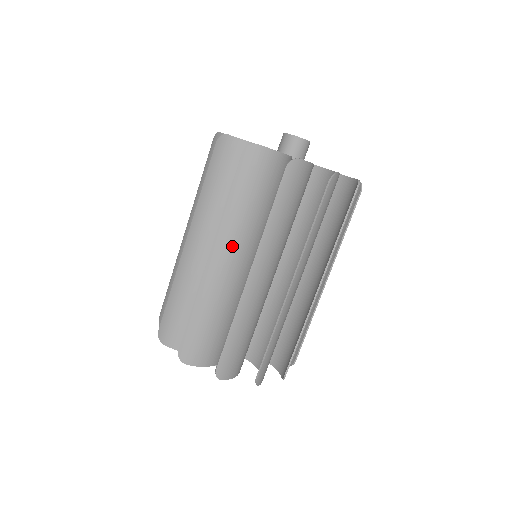
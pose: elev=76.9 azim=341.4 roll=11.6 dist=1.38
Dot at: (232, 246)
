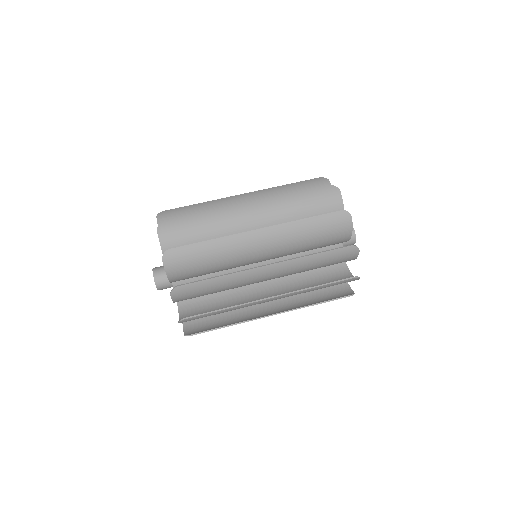
Dot at: (259, 199)
